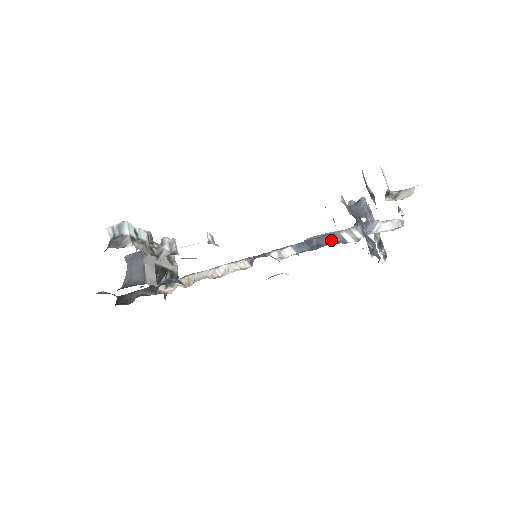
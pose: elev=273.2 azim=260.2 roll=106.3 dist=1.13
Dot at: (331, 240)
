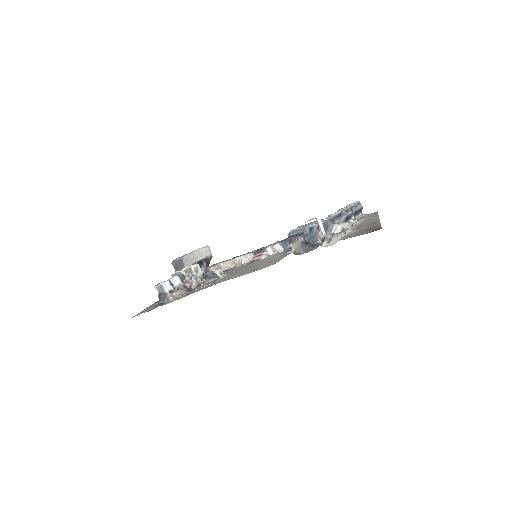
Dot at: occluded
